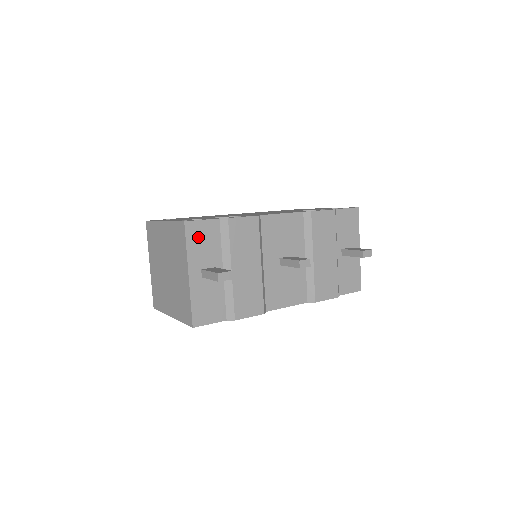
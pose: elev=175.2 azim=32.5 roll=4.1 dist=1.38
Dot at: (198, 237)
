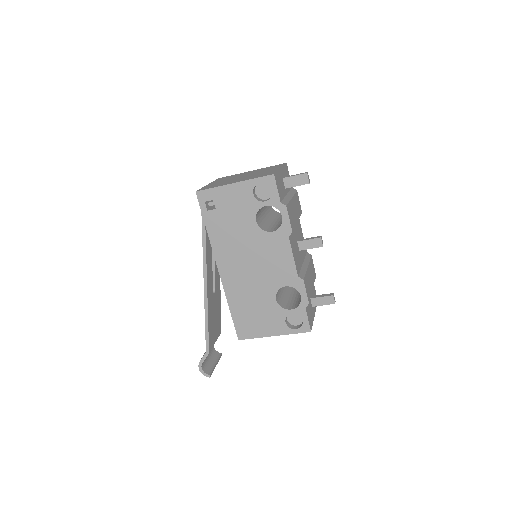
Dot at: (287, 173)
